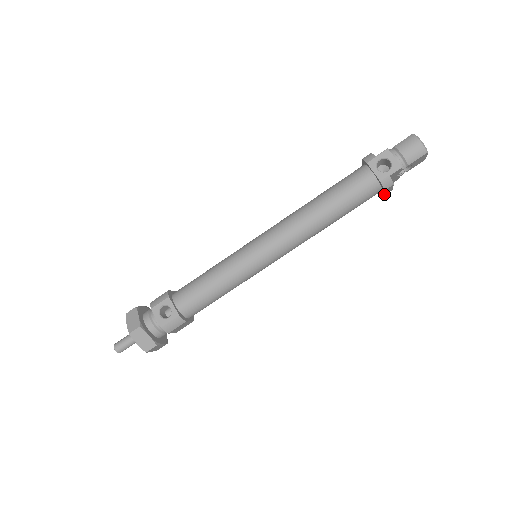
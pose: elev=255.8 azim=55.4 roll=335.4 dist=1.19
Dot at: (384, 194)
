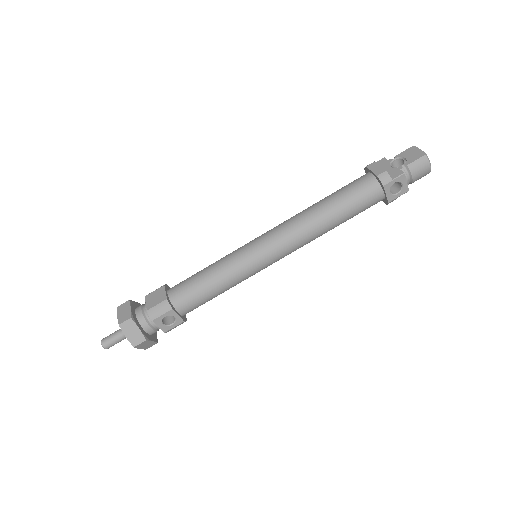
Dot at: occluded
